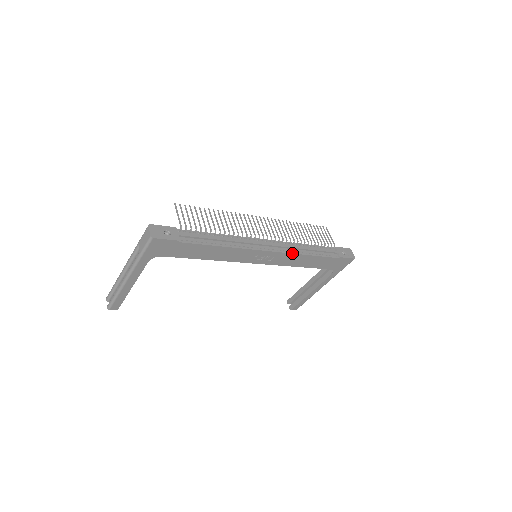
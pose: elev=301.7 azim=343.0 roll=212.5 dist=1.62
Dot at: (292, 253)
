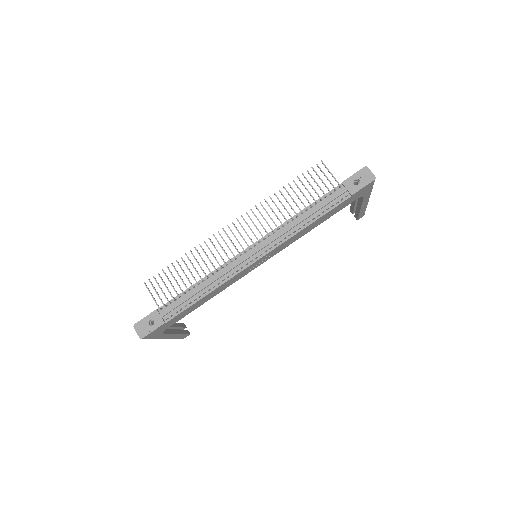
Dot at: (285, 241)
